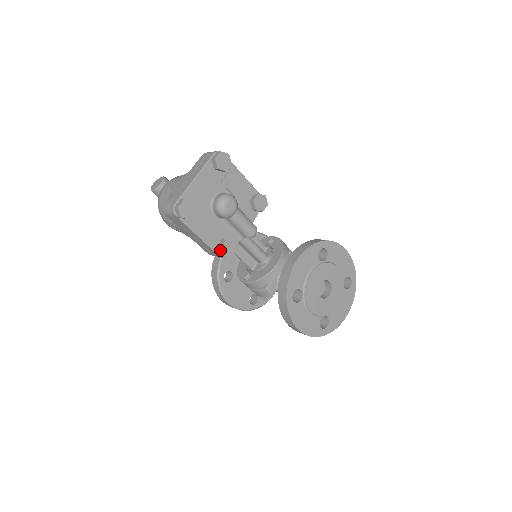
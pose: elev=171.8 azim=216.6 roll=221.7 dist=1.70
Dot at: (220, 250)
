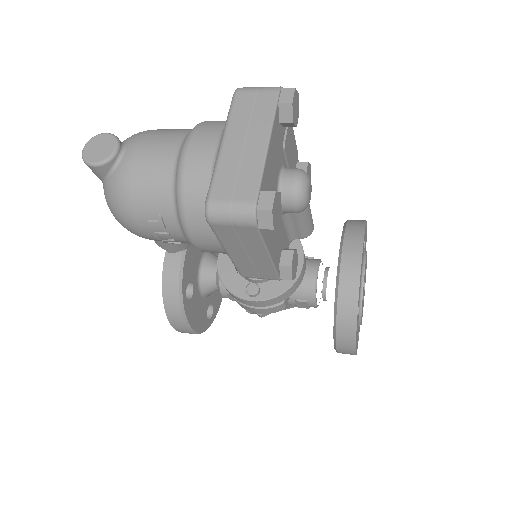
Dot at: (289, 270)
